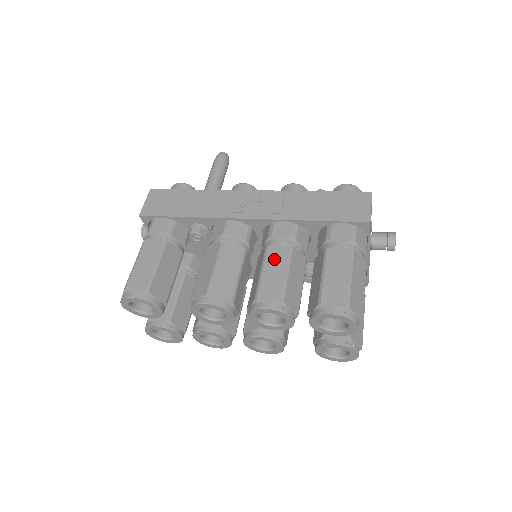
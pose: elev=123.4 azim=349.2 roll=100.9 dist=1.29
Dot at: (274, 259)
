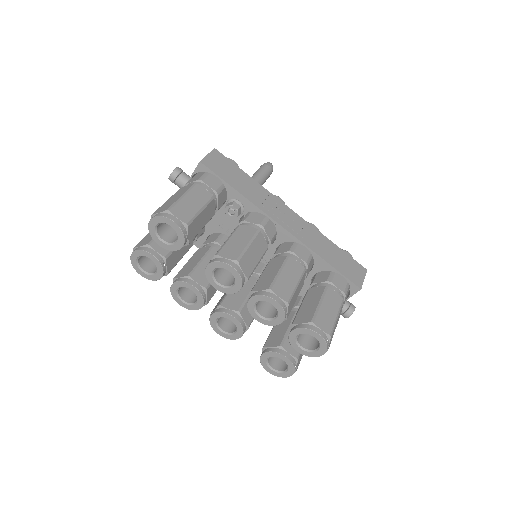
Dot at: (291, 269)
